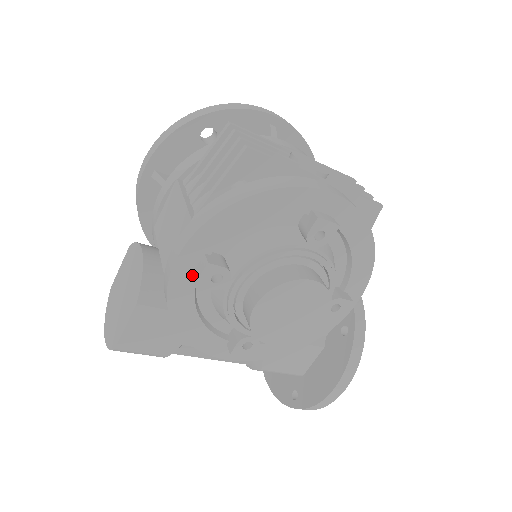
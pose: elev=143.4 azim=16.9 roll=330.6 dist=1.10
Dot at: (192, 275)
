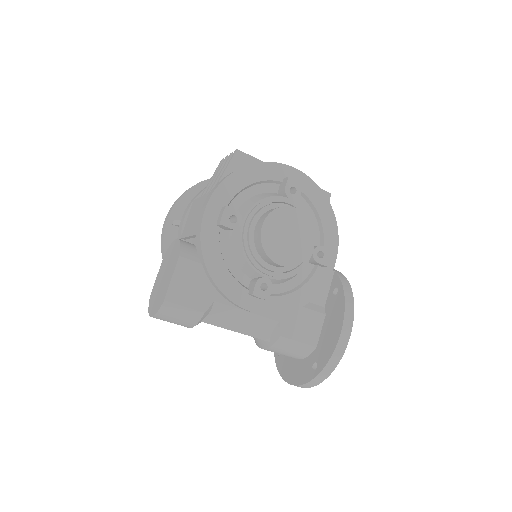
Dot at: (216, 224)
